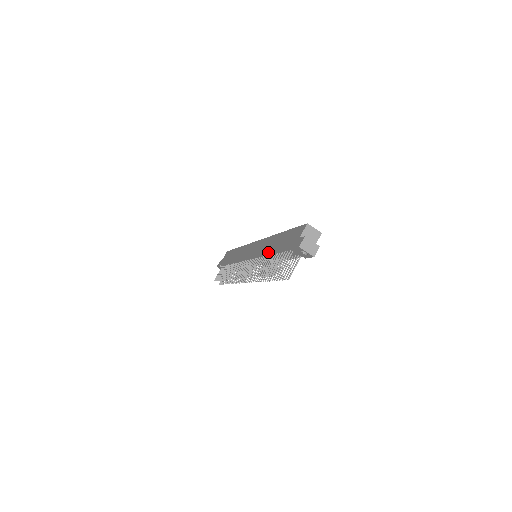
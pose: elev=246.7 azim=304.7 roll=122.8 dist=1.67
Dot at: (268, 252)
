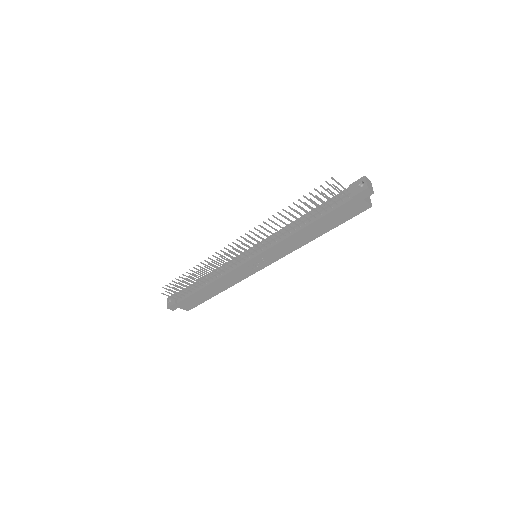
Dot at: occluded
